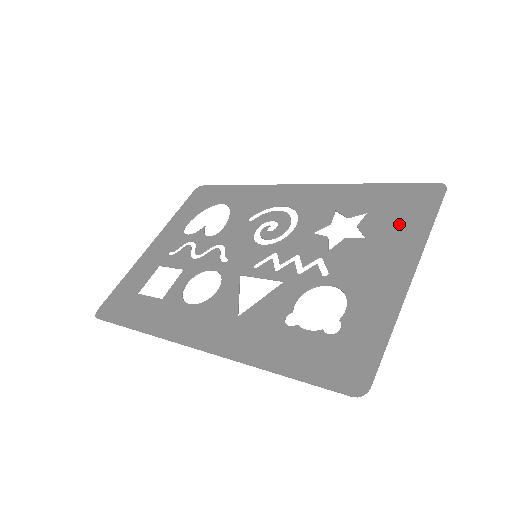
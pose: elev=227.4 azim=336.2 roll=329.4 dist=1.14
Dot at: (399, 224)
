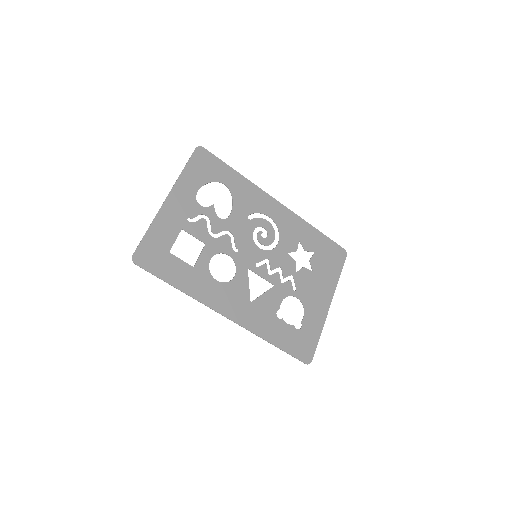
Dot at: (327, 270)
